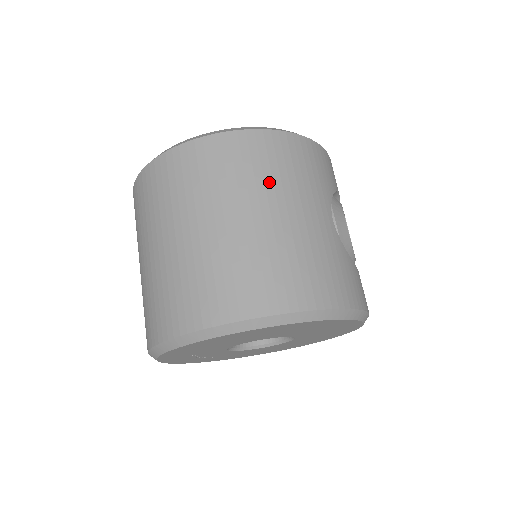
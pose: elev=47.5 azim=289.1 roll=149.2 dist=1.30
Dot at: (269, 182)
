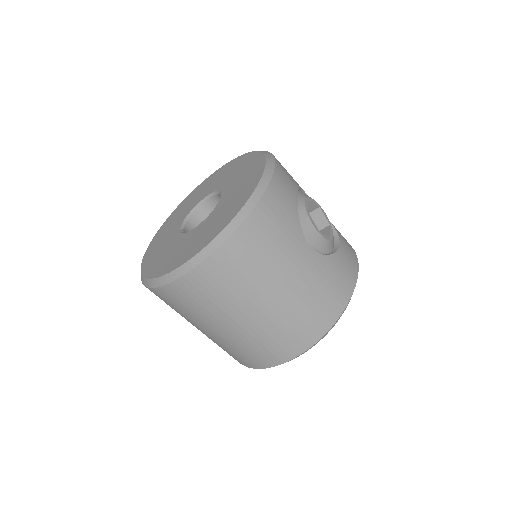
Dot at: (259, 275)
